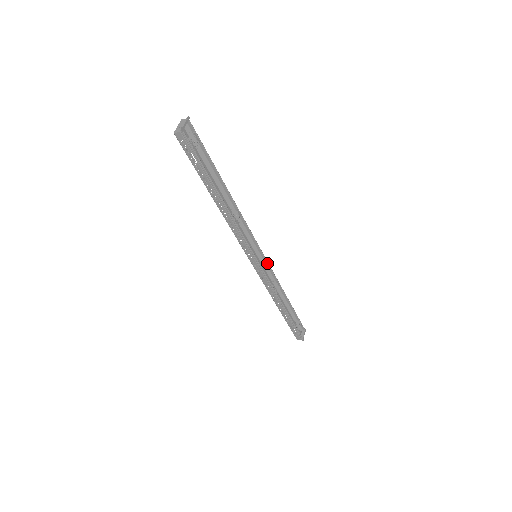
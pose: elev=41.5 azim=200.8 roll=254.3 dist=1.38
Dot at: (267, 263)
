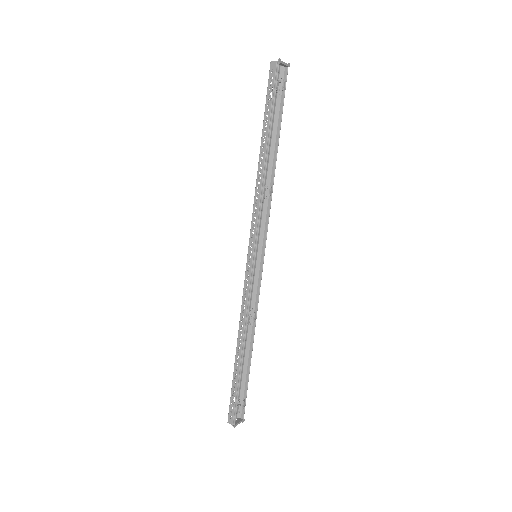
Dot at: (260, 278)
